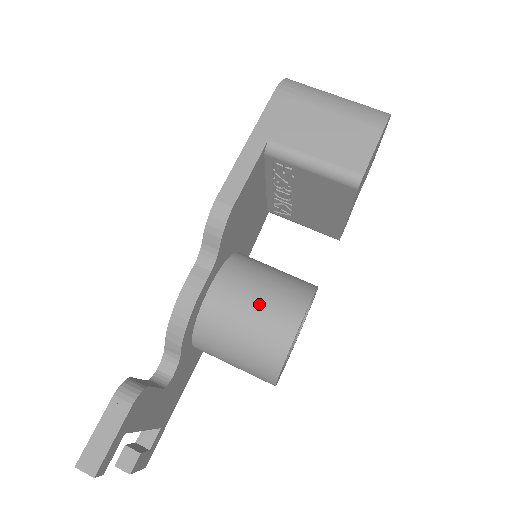
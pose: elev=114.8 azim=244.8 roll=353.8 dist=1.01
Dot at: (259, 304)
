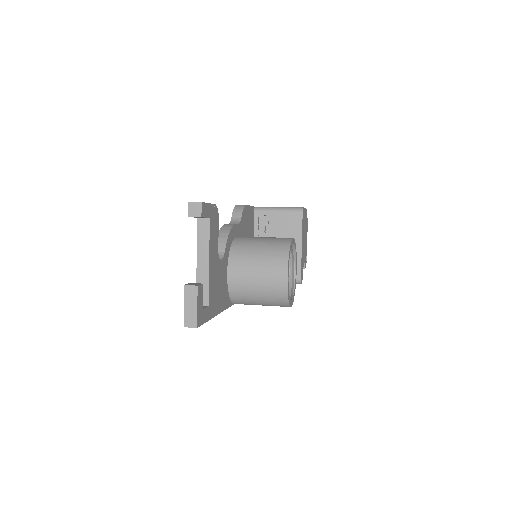
Dot at: (267, 237)
